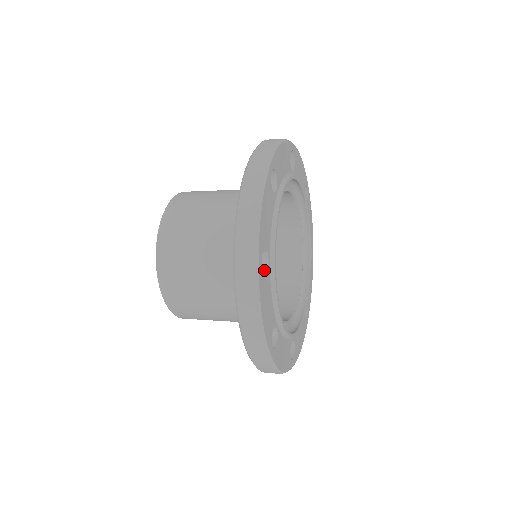
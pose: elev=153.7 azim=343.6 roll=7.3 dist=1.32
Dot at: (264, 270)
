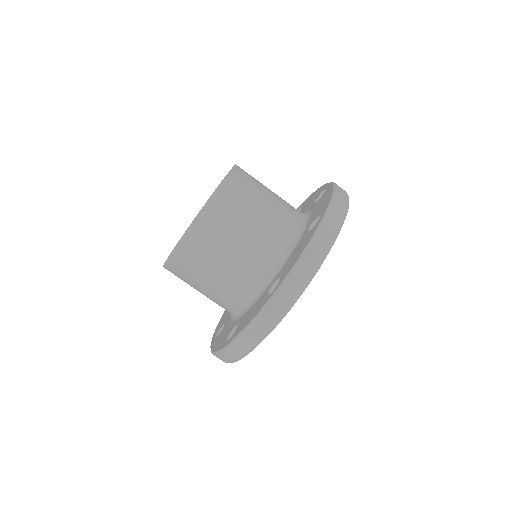
Dot at: occluded
